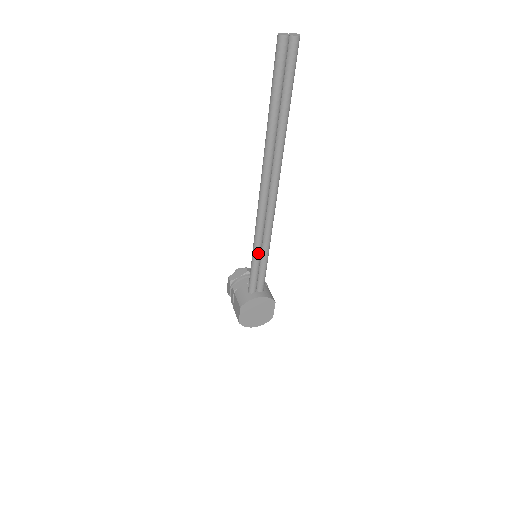
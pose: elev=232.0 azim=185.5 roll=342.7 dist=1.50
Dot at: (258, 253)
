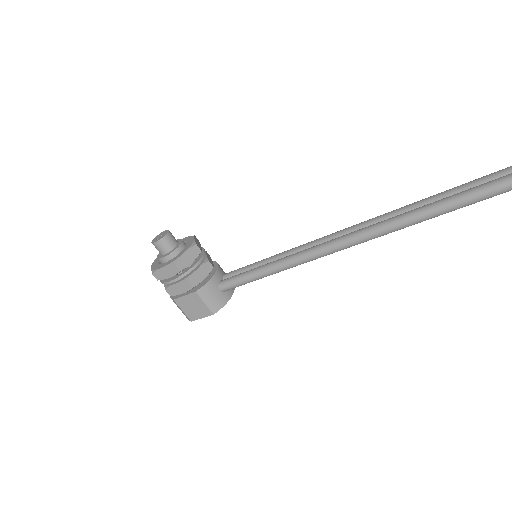
Dot at: (285, 269)
